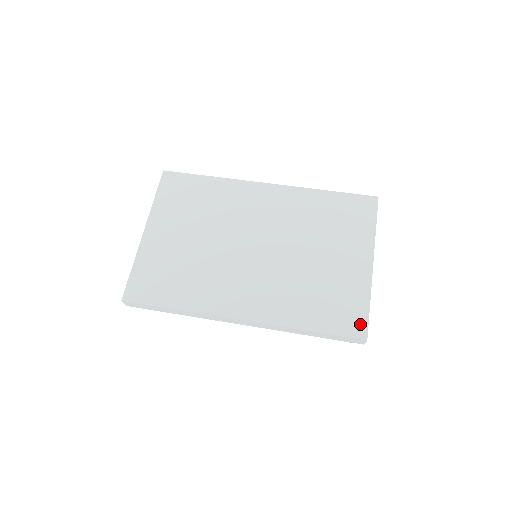
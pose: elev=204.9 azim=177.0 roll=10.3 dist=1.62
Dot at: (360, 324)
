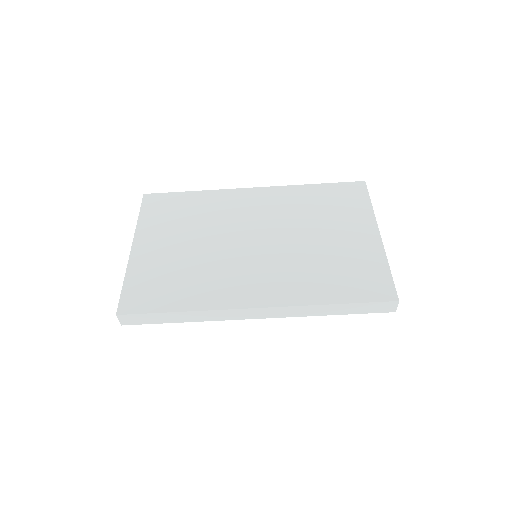
Dot at: (386, 288)
